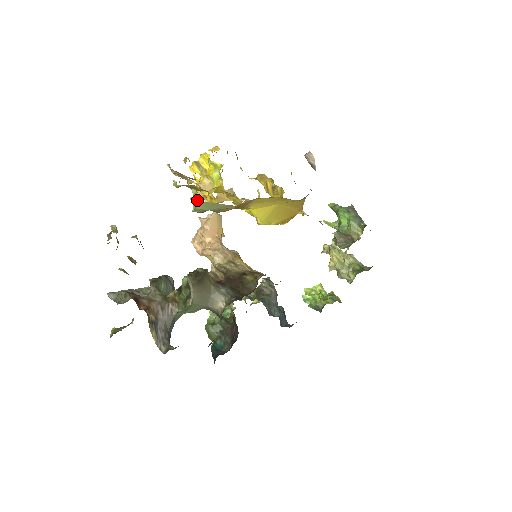
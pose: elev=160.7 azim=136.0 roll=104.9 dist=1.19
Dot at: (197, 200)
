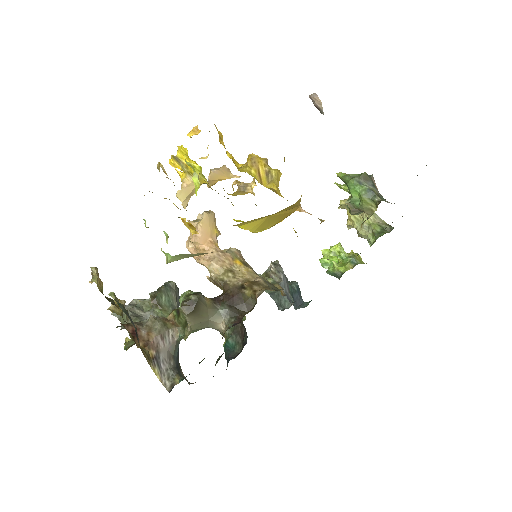
Dot at: (167, 253)
